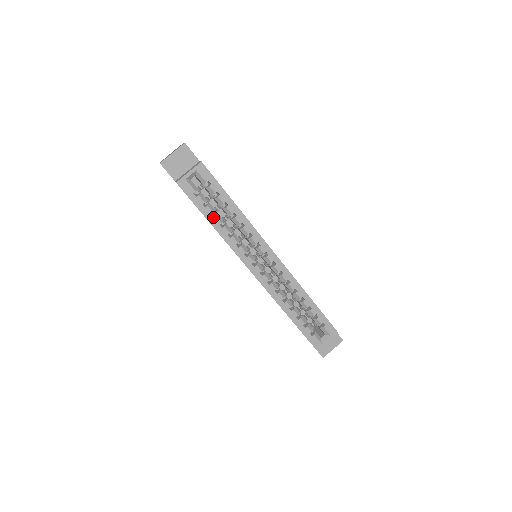
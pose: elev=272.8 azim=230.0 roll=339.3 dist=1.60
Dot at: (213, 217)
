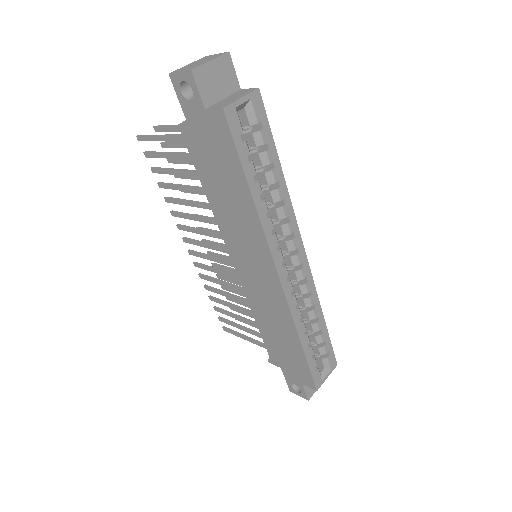
Dot at: (253, 181)
